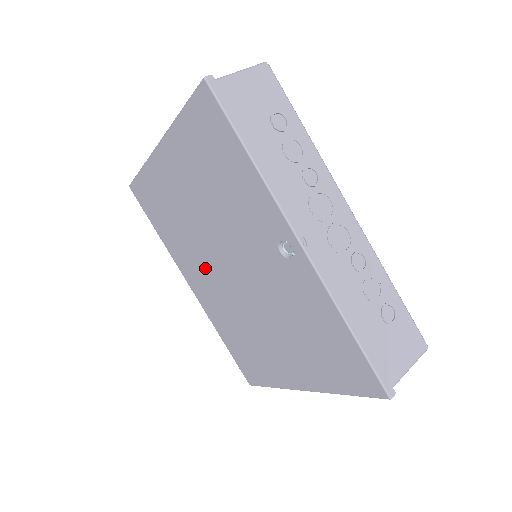
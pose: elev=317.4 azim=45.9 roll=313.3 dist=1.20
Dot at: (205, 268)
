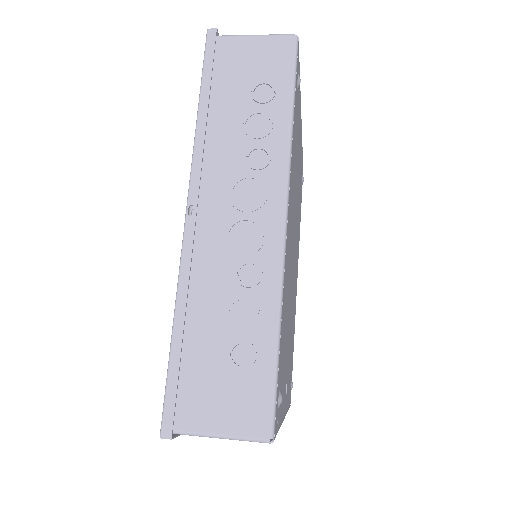
Dot at: occluded
